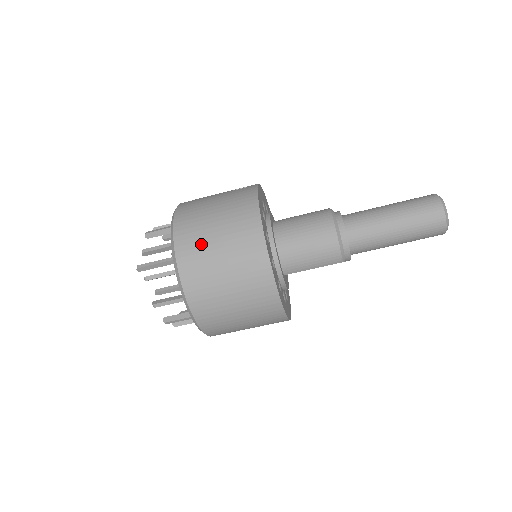
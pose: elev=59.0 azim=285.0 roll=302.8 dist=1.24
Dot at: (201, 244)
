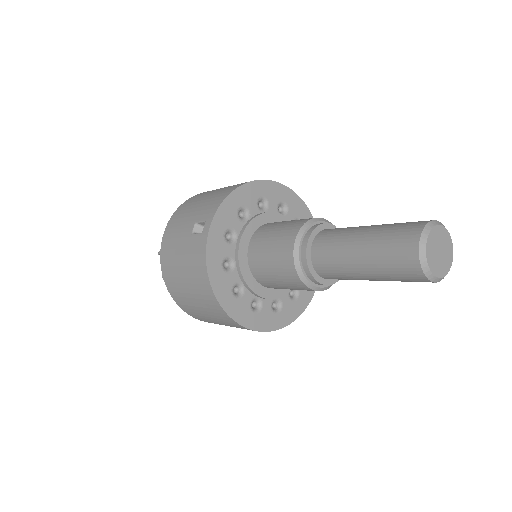
Dot at: (188, 304)
